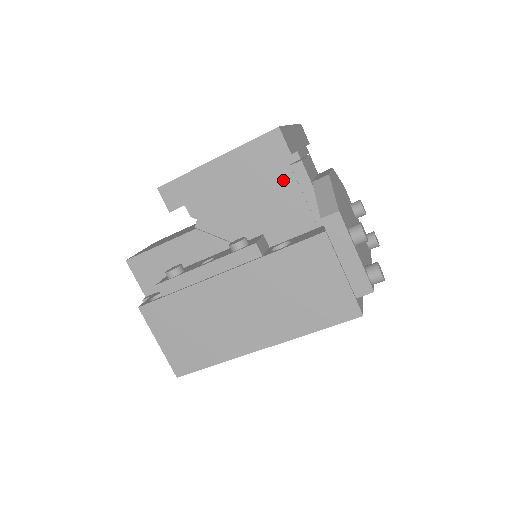
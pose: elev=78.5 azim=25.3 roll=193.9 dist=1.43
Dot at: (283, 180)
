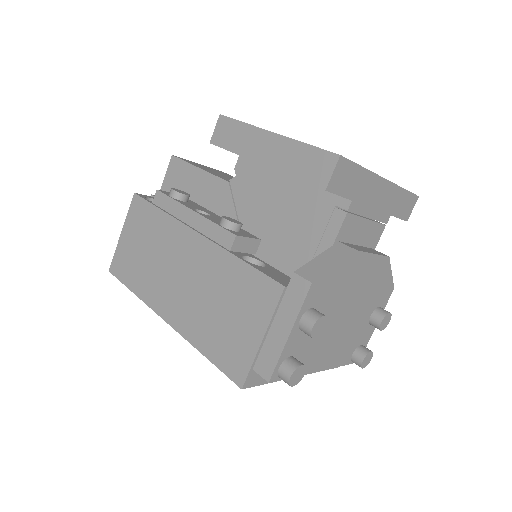
Dot at: (318, 213)
